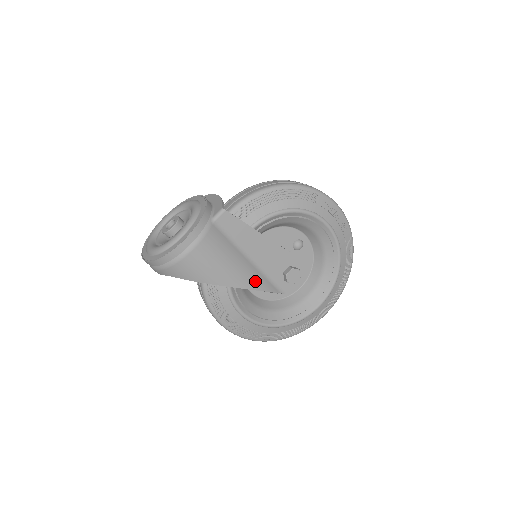
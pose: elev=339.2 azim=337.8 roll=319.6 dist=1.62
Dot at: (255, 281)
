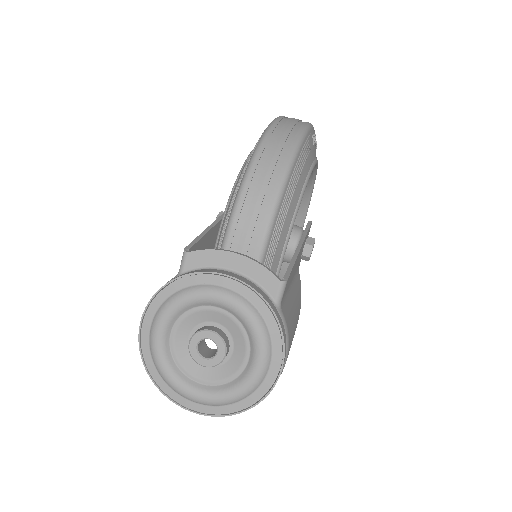
Dot at: (299, 297)
